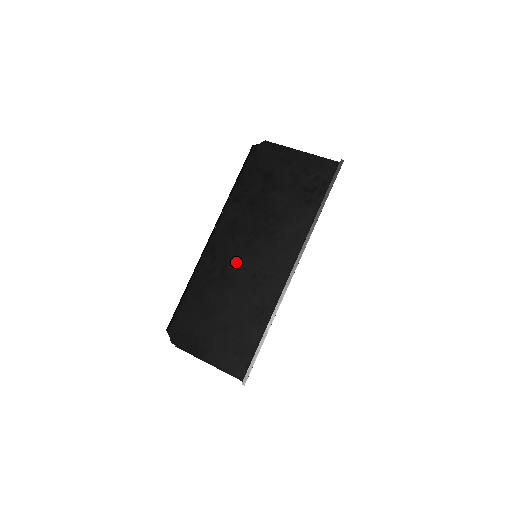
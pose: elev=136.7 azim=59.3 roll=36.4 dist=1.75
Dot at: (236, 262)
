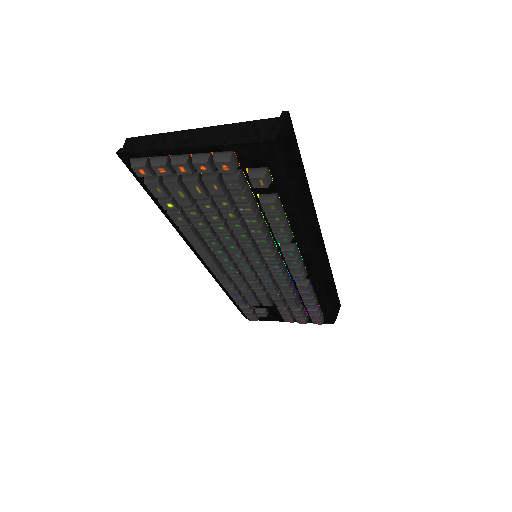
Dot at: occluded
